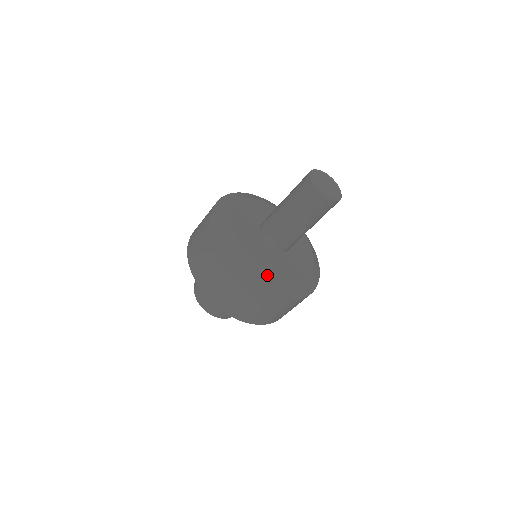
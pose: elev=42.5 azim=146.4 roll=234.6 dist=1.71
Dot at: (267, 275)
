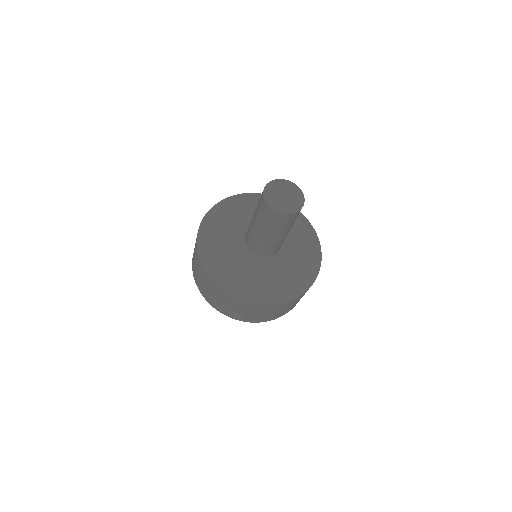
Dot at: (253, 287)
